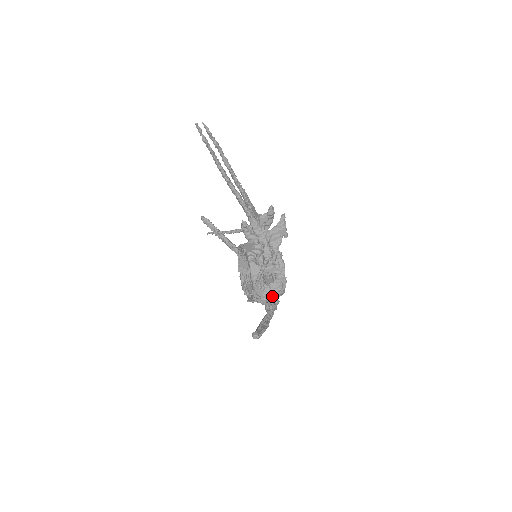
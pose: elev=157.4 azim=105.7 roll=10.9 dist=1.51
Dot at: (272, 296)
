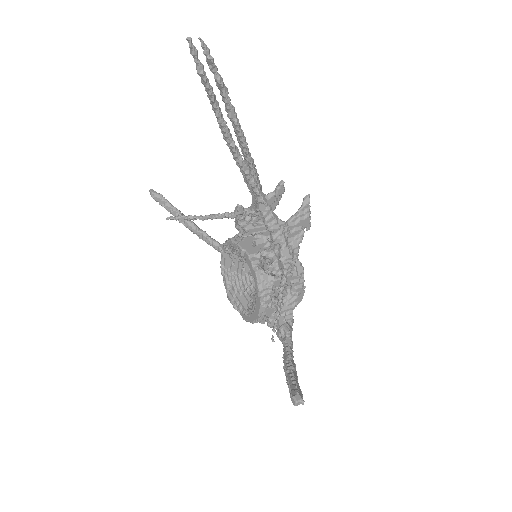
Dot at: (285, 315)
